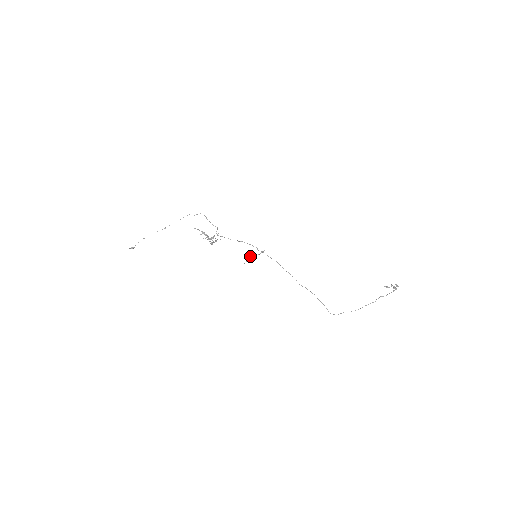
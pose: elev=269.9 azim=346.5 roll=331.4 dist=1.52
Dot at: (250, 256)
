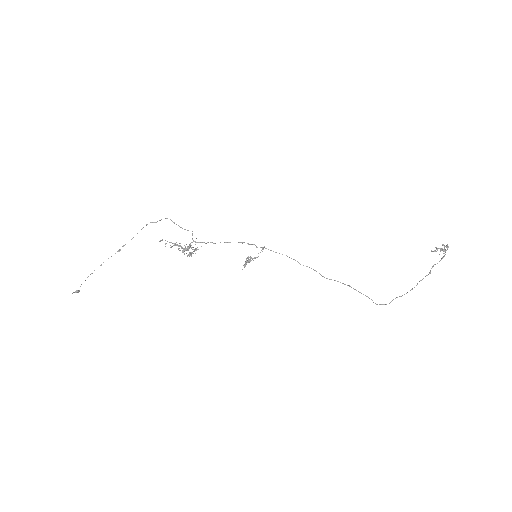
Dot at: (247, 258)
